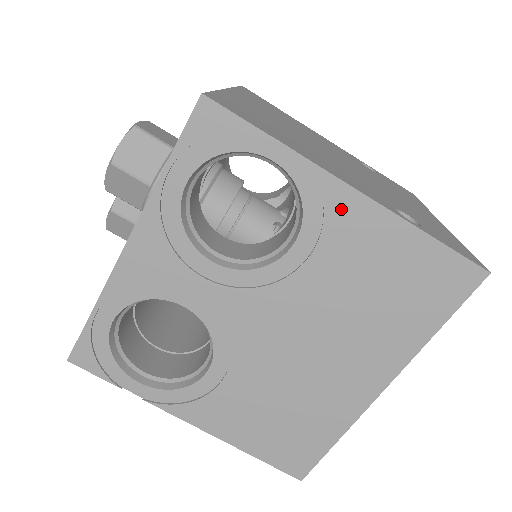
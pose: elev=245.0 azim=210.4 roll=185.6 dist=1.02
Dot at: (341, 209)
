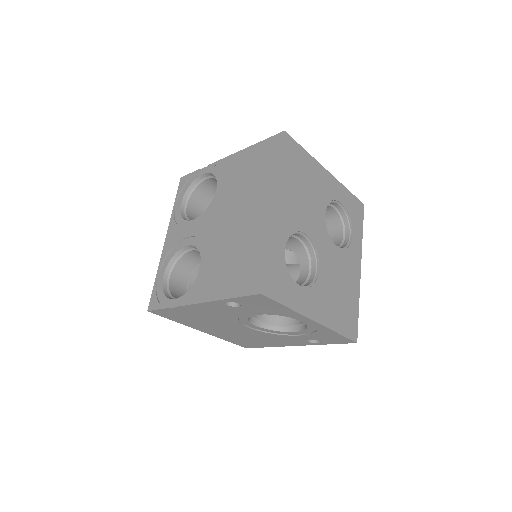
Dot at: (226, 165)
